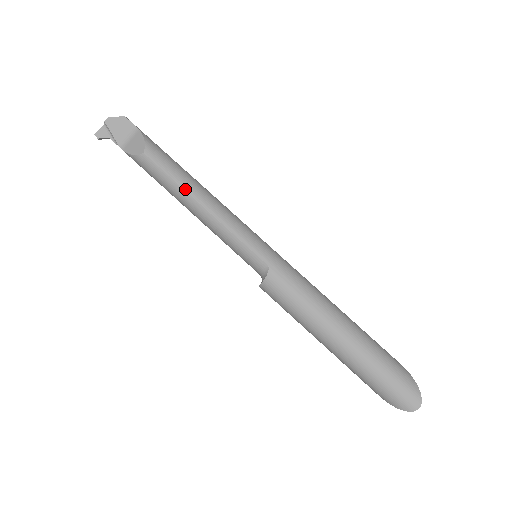
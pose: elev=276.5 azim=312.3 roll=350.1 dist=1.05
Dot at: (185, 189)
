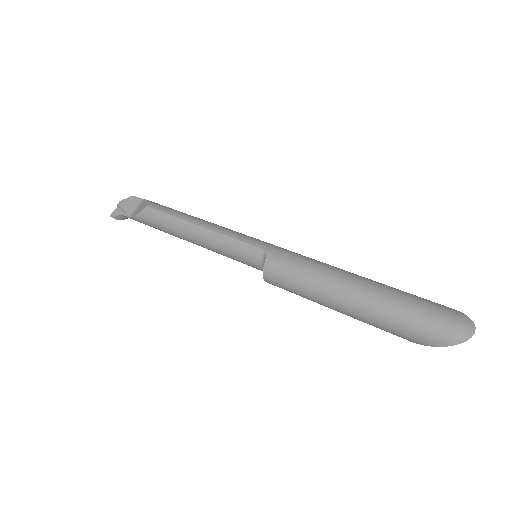
Dot at: (182, 218)
